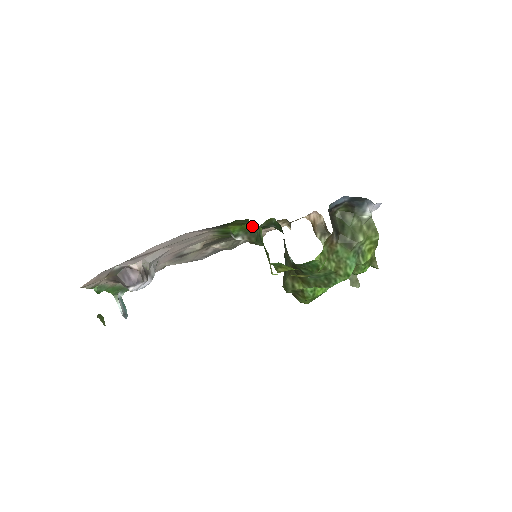
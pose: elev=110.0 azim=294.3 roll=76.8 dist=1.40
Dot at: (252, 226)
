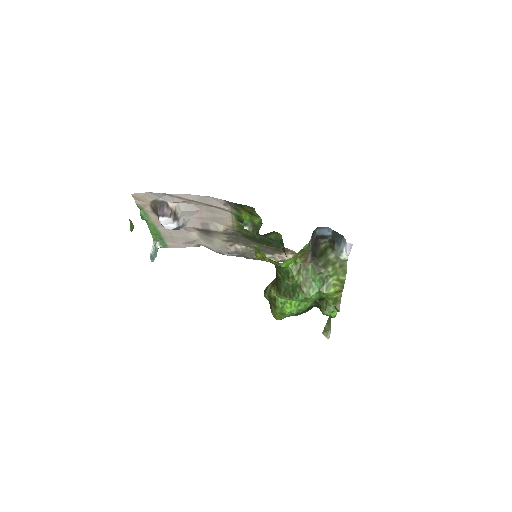
Dot at: (258, 221)
